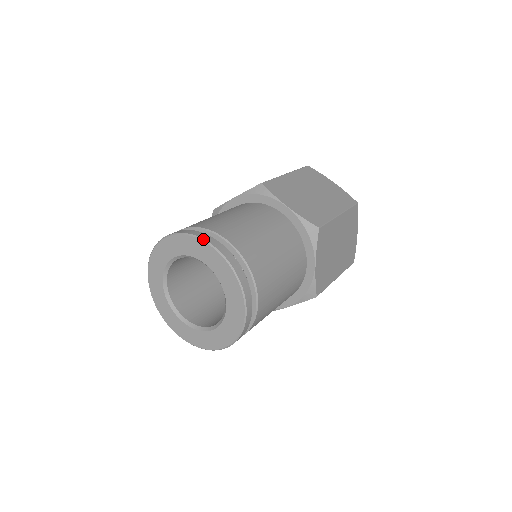
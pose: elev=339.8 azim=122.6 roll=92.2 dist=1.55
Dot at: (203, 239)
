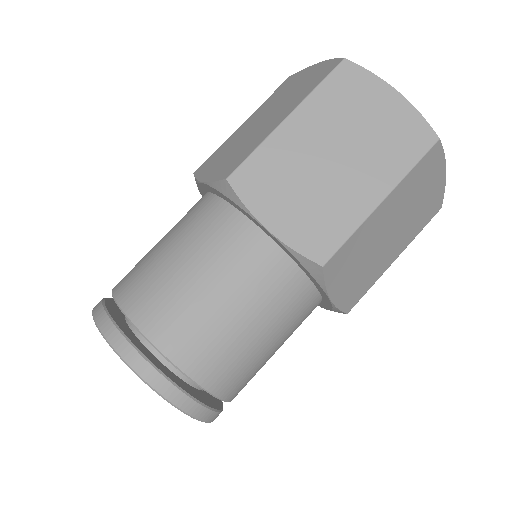
Dot at: occluded
